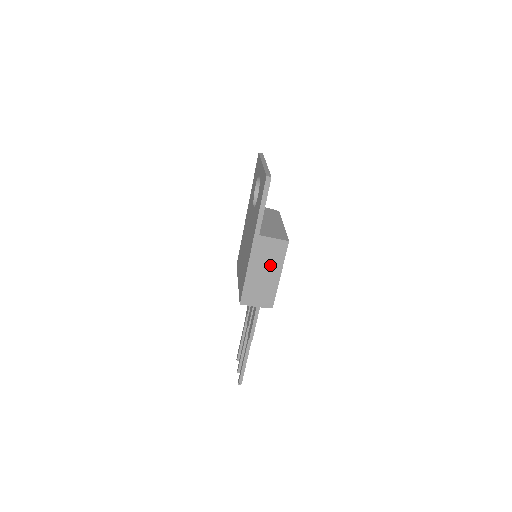
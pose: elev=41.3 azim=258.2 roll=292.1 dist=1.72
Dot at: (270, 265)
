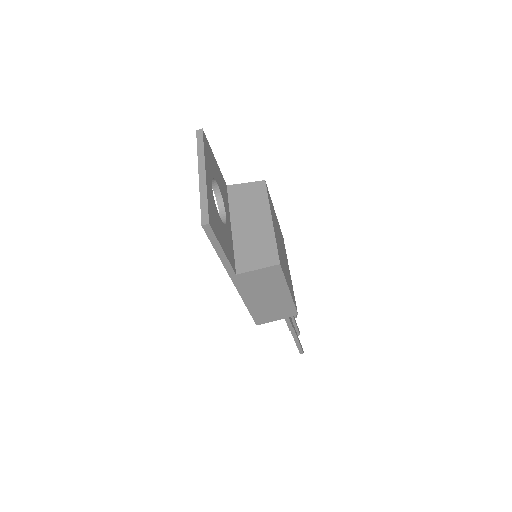
Dot at: (270, 289)
